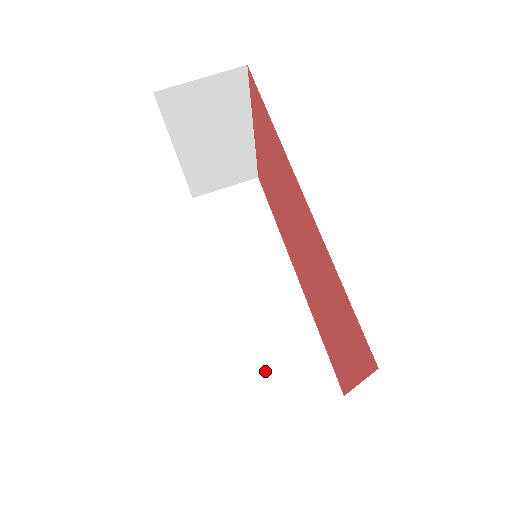
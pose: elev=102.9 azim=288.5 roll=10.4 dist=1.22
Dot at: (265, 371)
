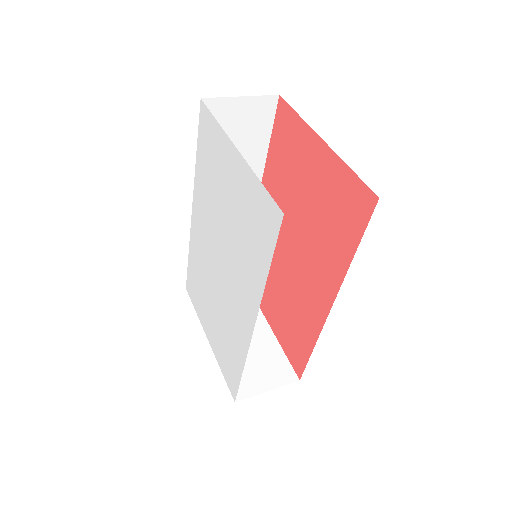
Dot at: occluded
